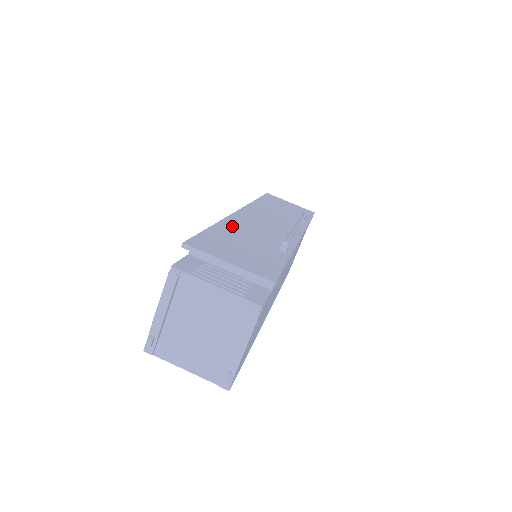
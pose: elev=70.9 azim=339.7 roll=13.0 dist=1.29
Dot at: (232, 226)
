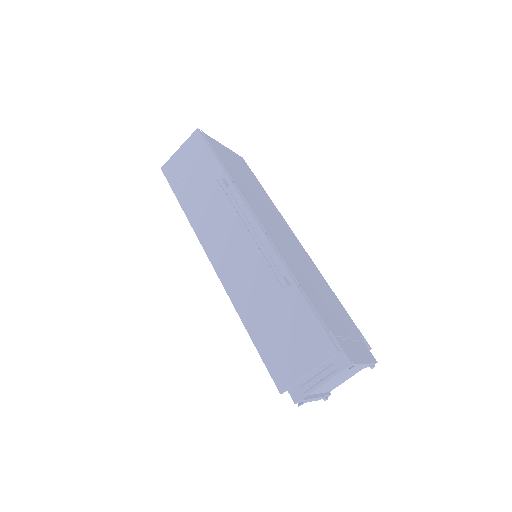
Dot at: (247, 308)
